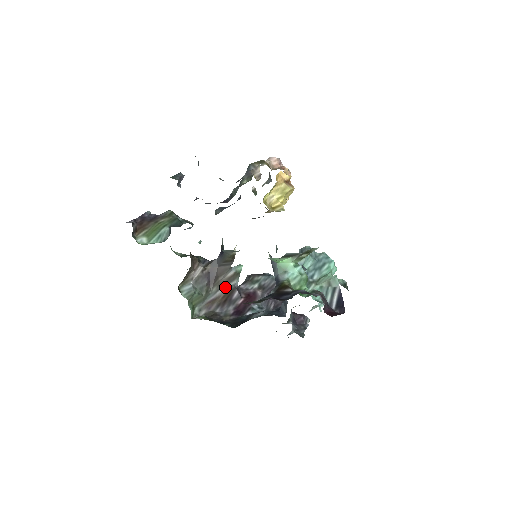
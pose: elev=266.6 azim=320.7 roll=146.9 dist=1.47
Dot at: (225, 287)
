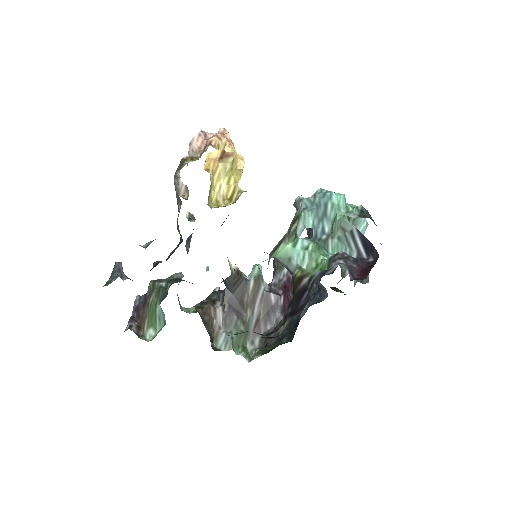
Dot at: (257, 301)
